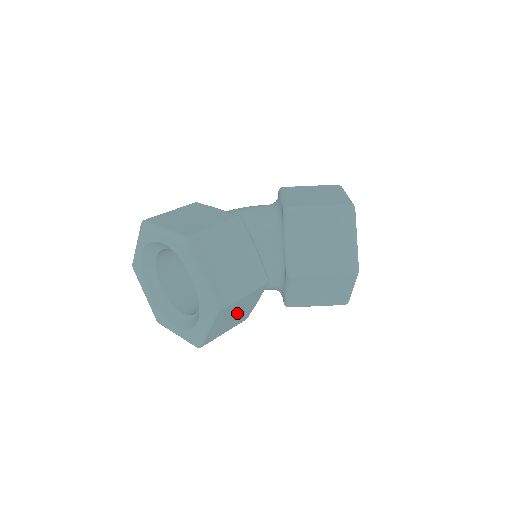
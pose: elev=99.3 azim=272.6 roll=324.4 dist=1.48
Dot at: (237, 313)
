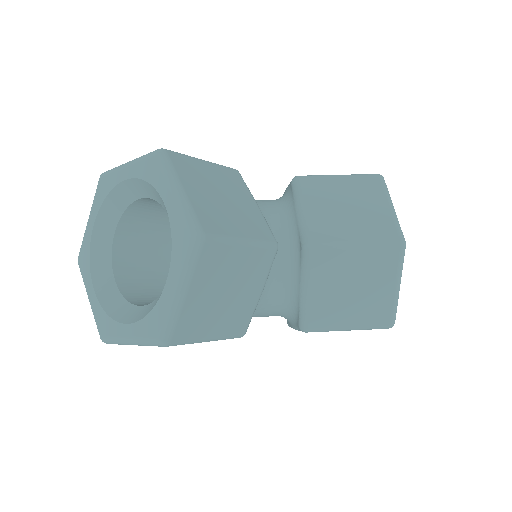
Dot at: (230, 291)
